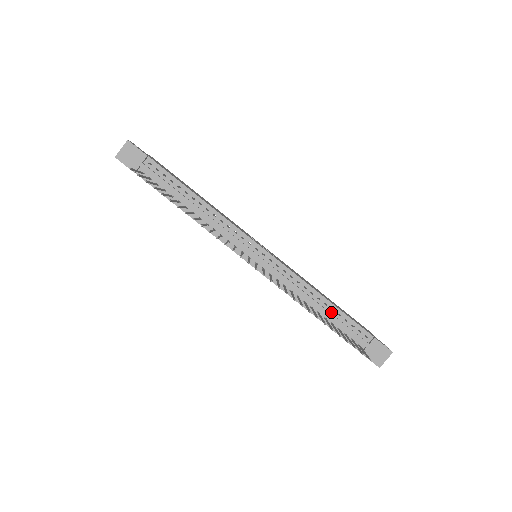
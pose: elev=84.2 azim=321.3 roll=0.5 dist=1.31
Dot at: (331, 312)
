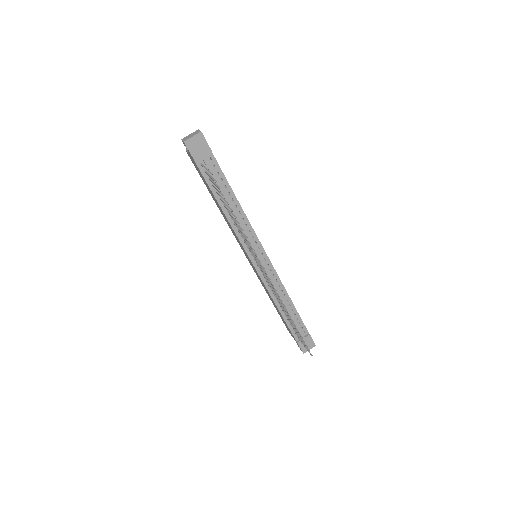
Dot at: (291, 311)
